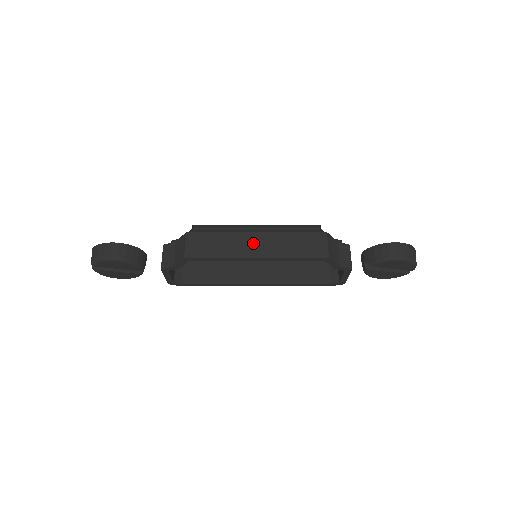
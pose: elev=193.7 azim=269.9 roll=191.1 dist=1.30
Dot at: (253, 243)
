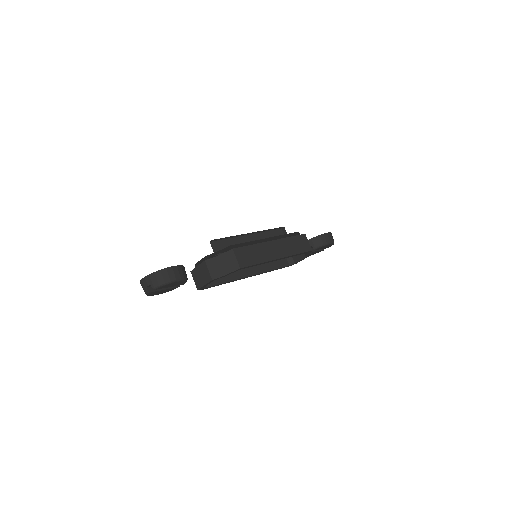
Dot at: (273, 249)
